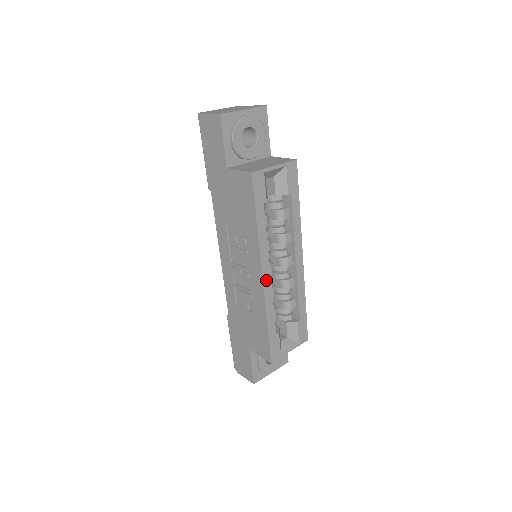
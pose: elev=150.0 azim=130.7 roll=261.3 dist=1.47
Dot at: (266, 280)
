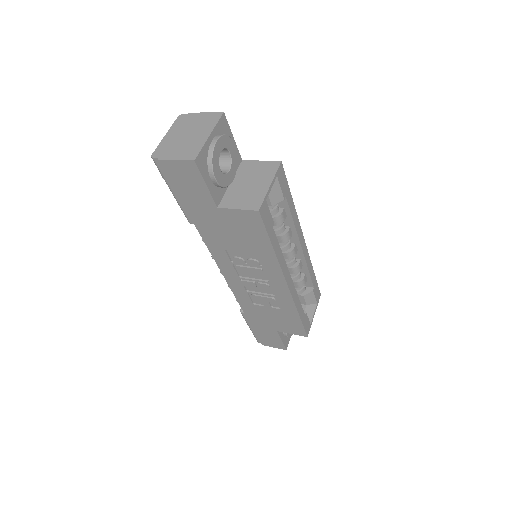
Dot at: (290, 285)
